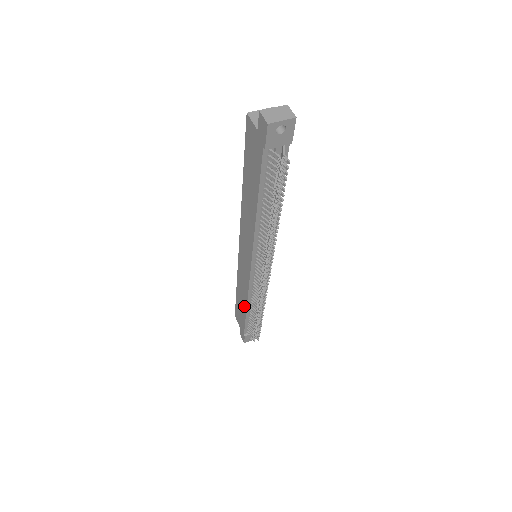
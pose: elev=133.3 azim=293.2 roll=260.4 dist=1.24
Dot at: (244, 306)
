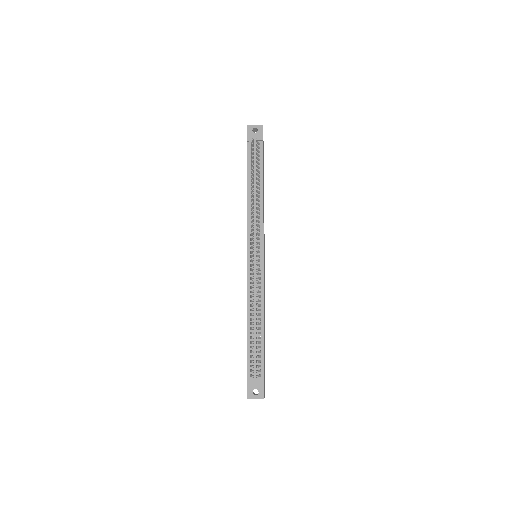
Dot at: (247, 325)
